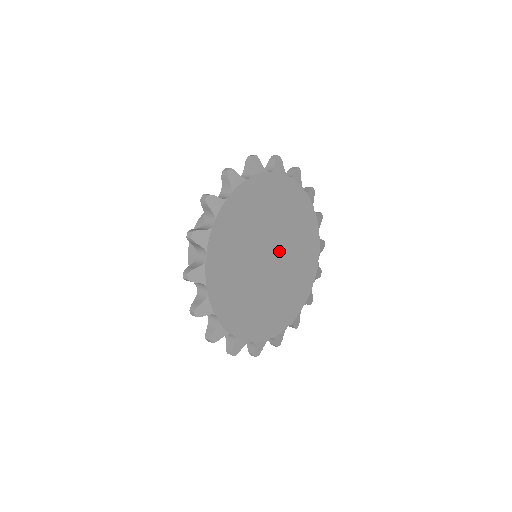
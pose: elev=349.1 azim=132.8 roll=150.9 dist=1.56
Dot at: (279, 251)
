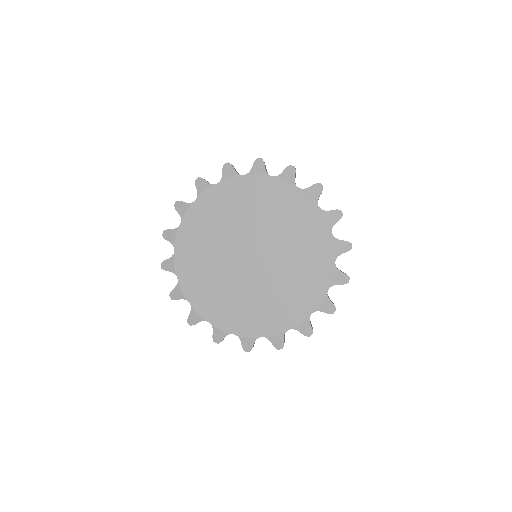
Dot at: (267, 255)
